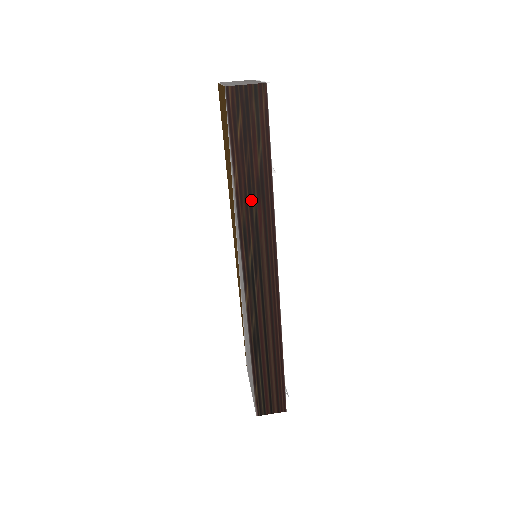
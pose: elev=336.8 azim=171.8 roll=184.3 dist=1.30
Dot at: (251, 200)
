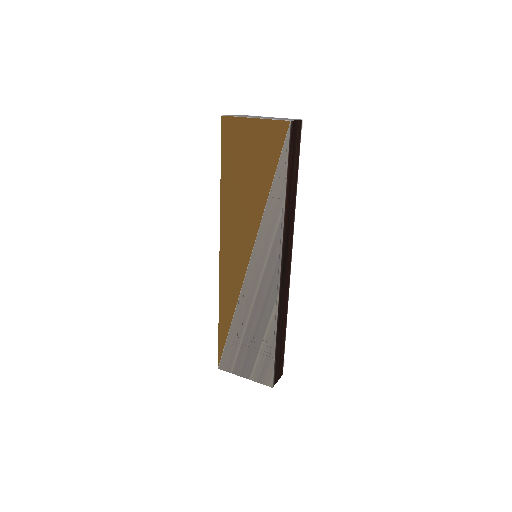
Dot at: (289, 206)
